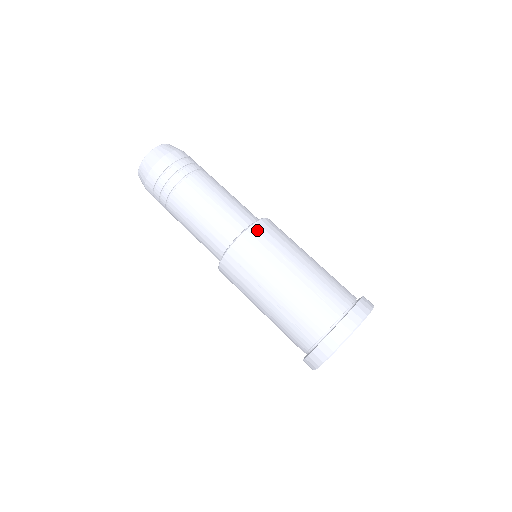
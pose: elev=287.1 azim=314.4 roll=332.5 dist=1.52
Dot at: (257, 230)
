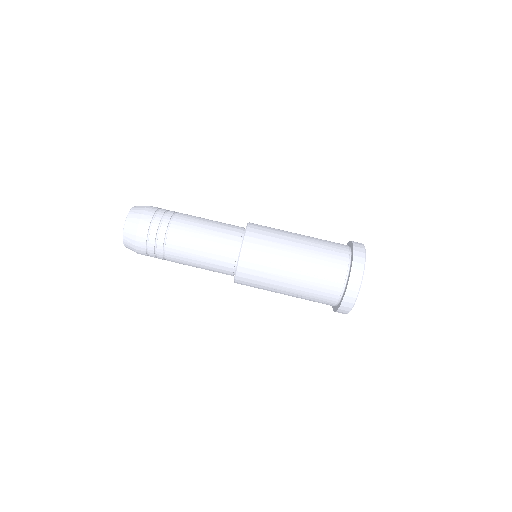
Dot at: (253, 228)
